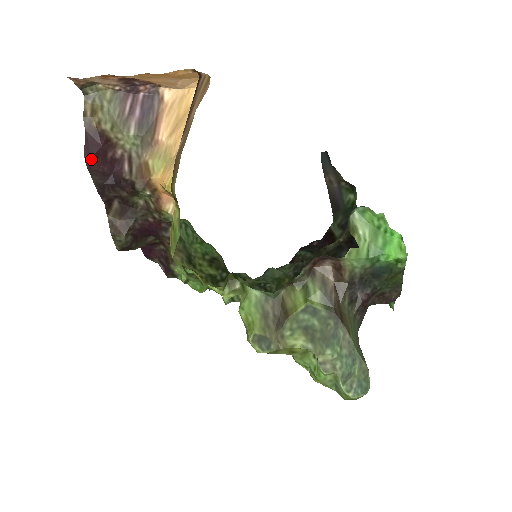
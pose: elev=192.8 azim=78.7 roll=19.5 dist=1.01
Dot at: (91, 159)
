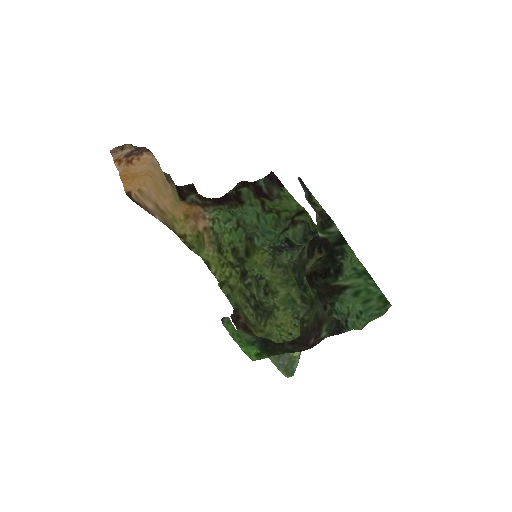
Dot at: occluded
